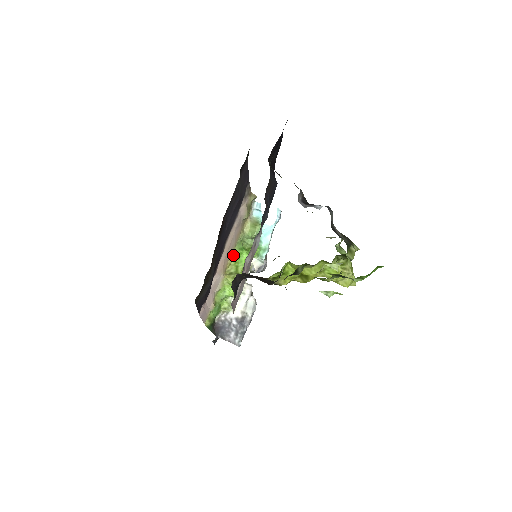
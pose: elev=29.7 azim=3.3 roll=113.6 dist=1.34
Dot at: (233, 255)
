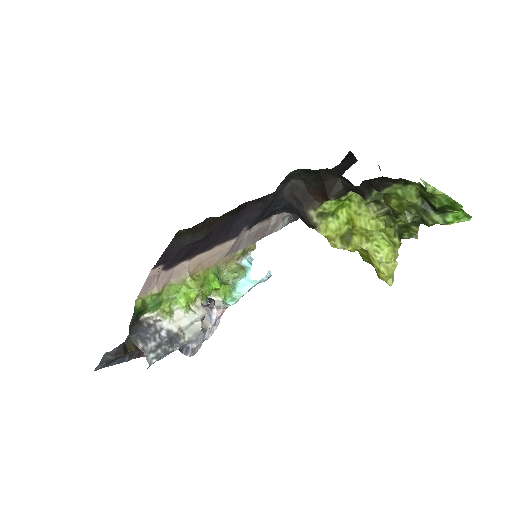
Dot at: (207, 272)
